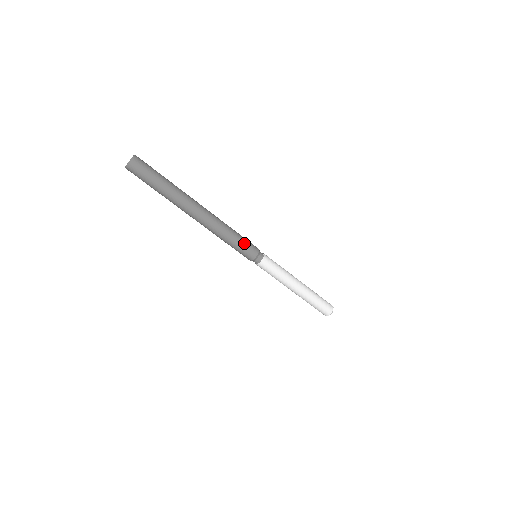
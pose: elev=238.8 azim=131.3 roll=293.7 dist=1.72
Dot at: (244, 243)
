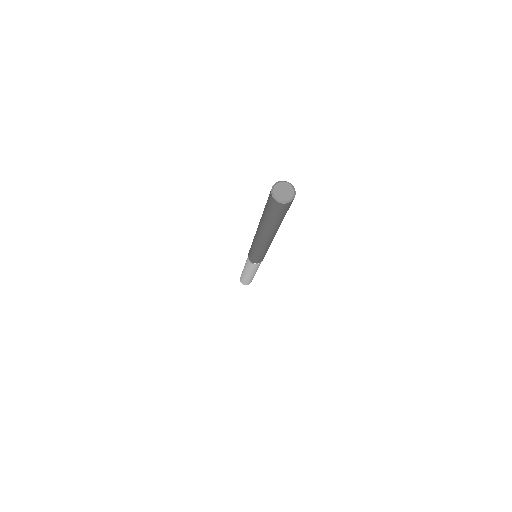
Dot at: (258, 258)
